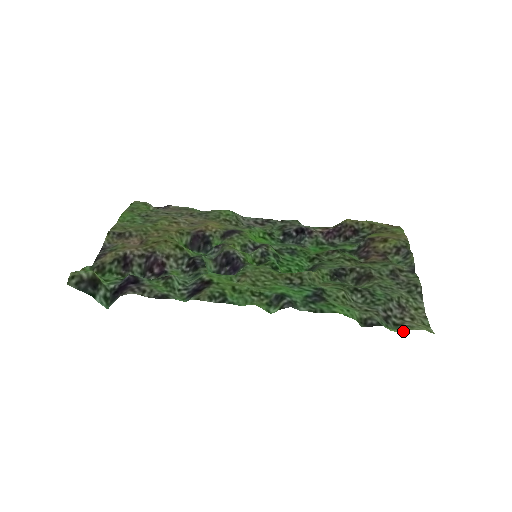
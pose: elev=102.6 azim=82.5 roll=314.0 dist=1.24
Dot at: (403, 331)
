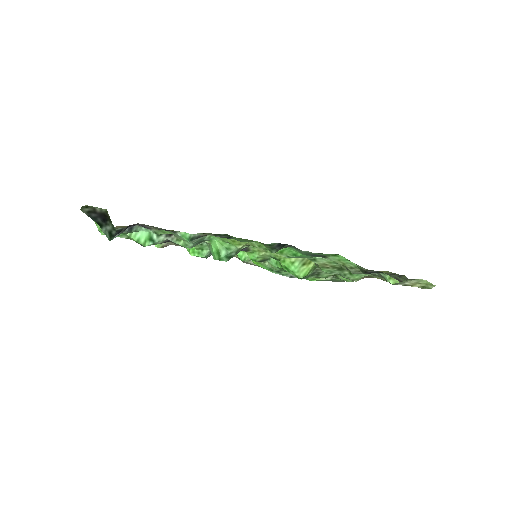
Dot at: (404, 281)
